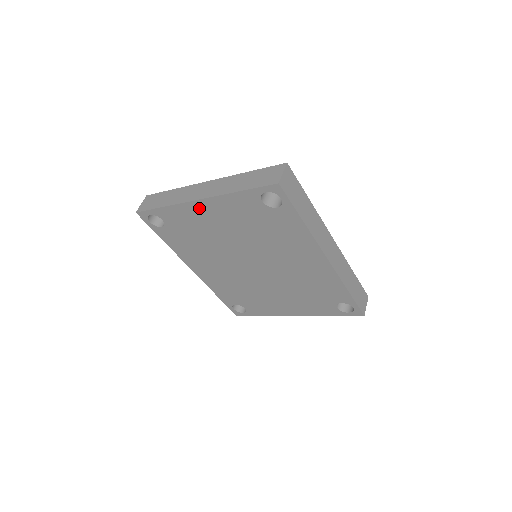
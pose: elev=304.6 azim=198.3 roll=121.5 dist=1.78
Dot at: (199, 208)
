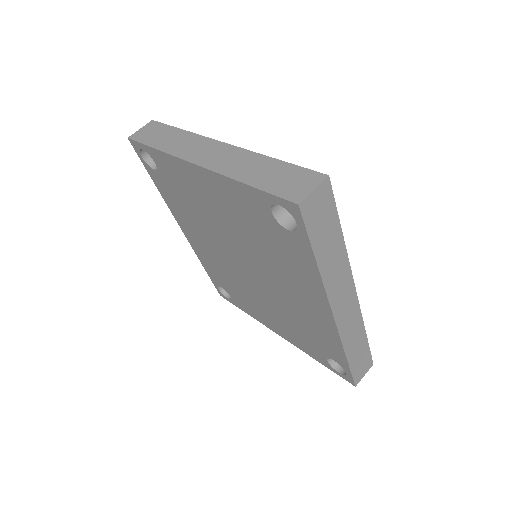
Dot at: (196, 174)
